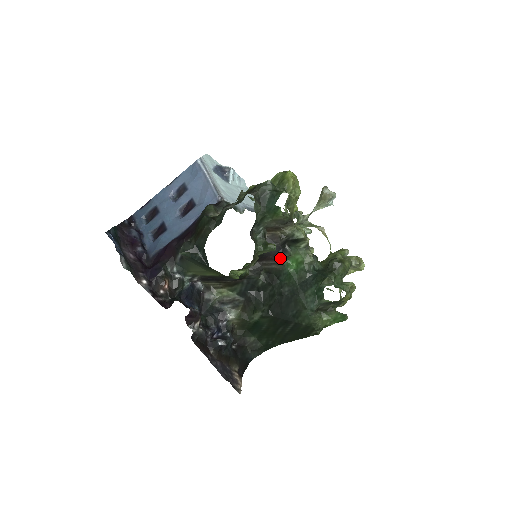
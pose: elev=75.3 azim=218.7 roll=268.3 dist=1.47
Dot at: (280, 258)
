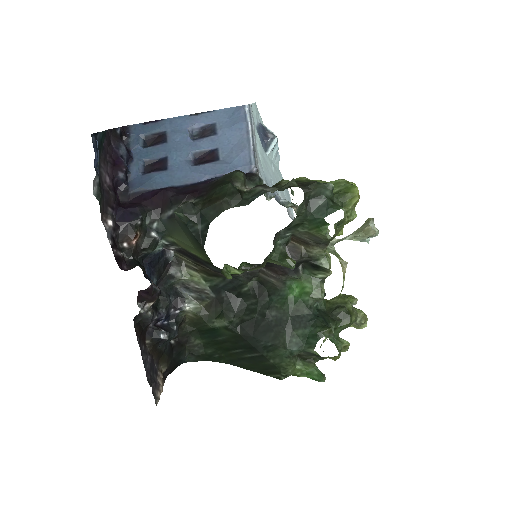
Dot at: (286, 276)
